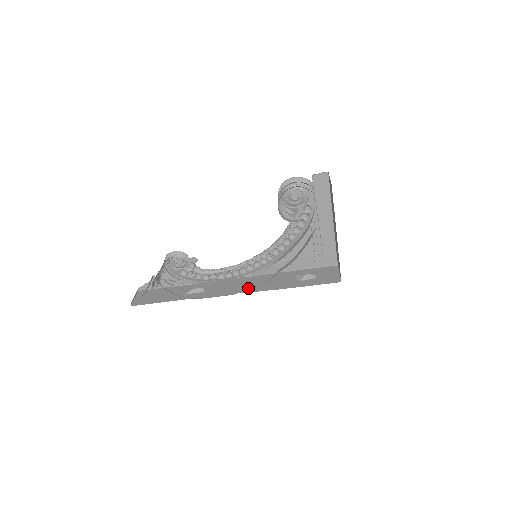
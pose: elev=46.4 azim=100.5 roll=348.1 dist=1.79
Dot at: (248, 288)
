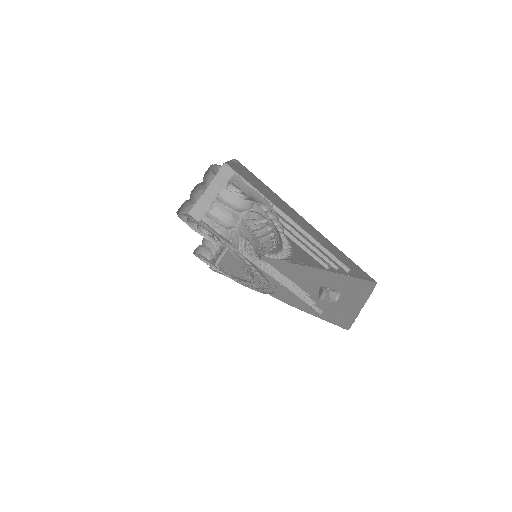
Dot at: occluded
